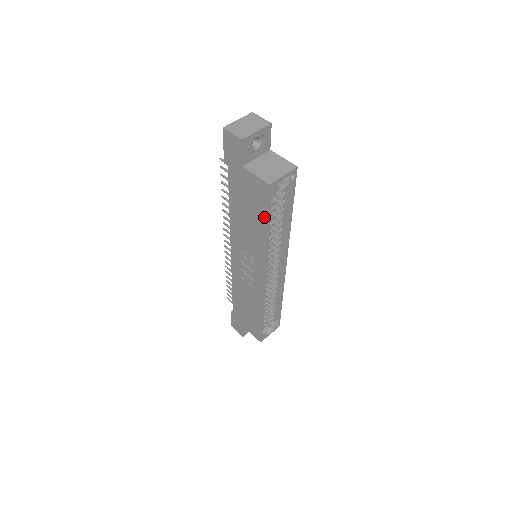
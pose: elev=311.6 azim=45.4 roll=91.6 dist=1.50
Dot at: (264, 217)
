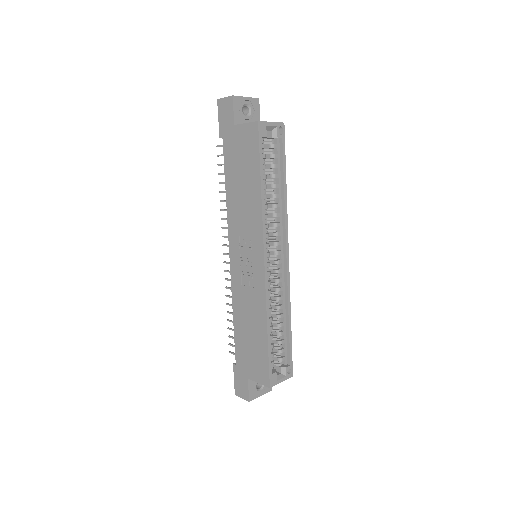
Dot at: (257, 167)
